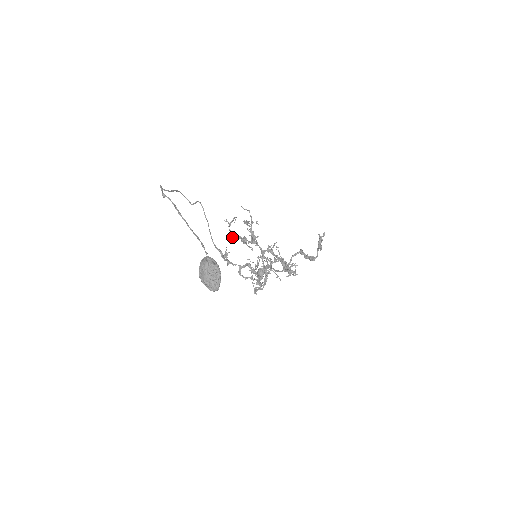
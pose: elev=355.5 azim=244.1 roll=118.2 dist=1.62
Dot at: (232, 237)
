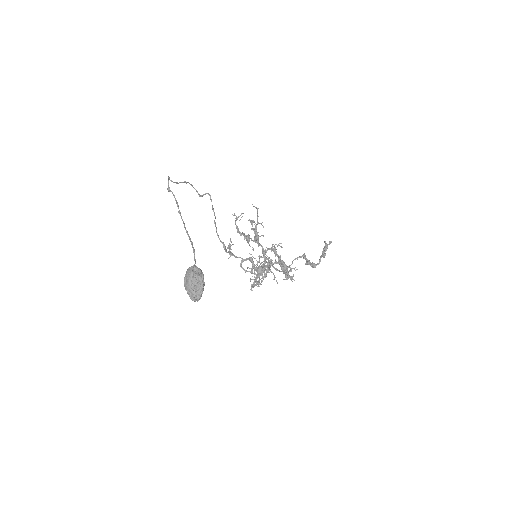
Dot at: (237, 232)
